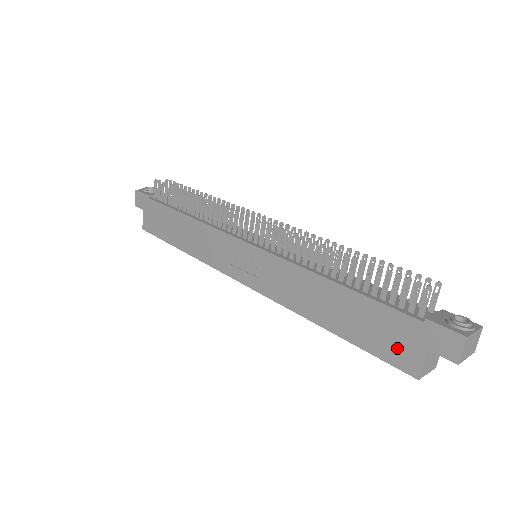
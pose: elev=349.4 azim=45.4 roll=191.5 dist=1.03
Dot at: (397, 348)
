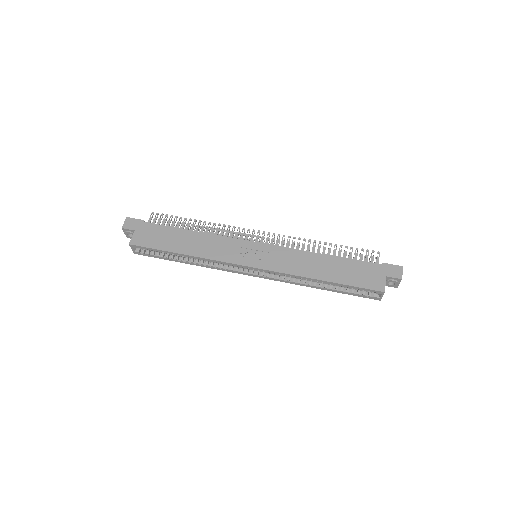
Dot at: (370, 280)
